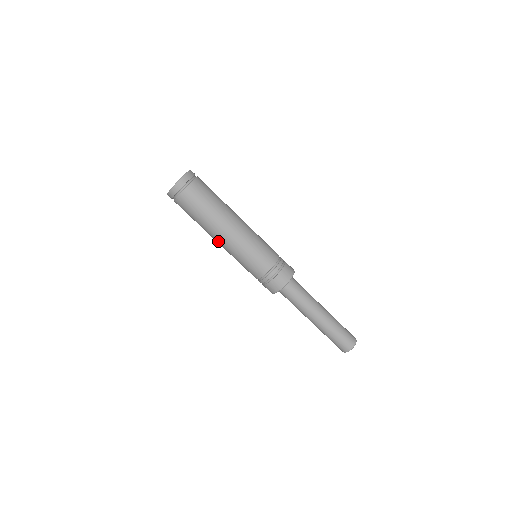
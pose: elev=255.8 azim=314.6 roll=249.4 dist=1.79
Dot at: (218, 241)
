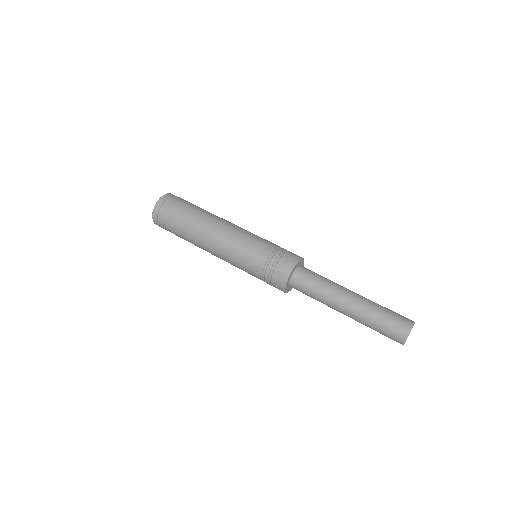
Dot at: (218, 226)
